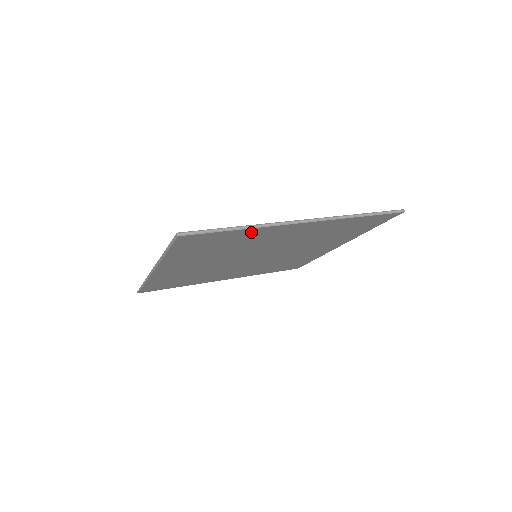
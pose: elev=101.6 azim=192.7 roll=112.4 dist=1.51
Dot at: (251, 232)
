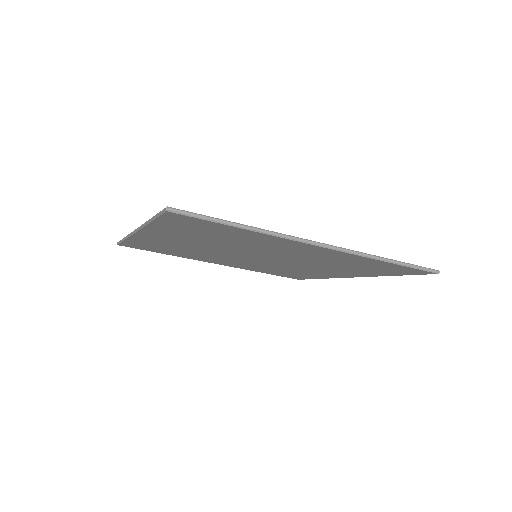
Dot at: (256, 235)
